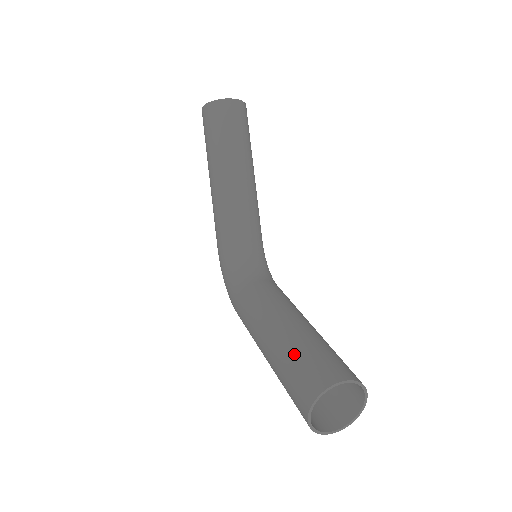
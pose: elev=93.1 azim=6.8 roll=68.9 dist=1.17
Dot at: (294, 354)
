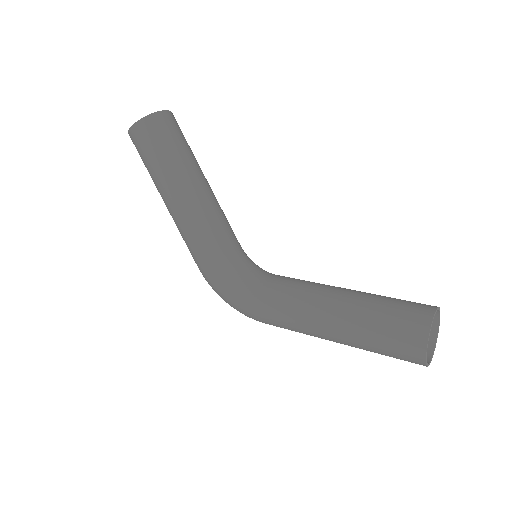
Dot at: (376, 313)
